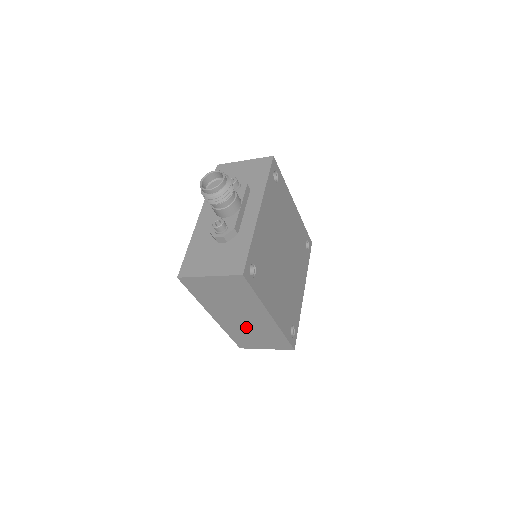
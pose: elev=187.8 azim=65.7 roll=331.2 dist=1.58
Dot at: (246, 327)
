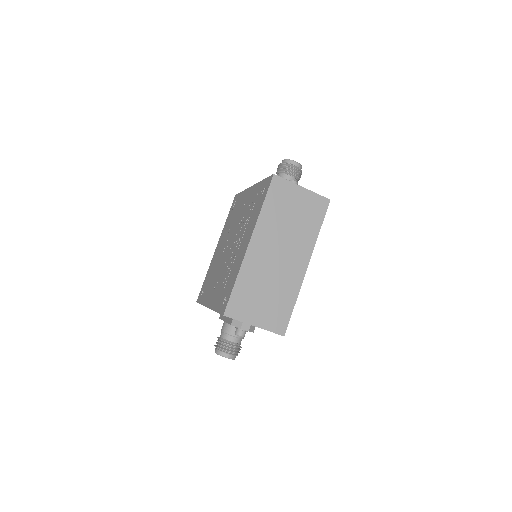
Dot at: (268, 274)
